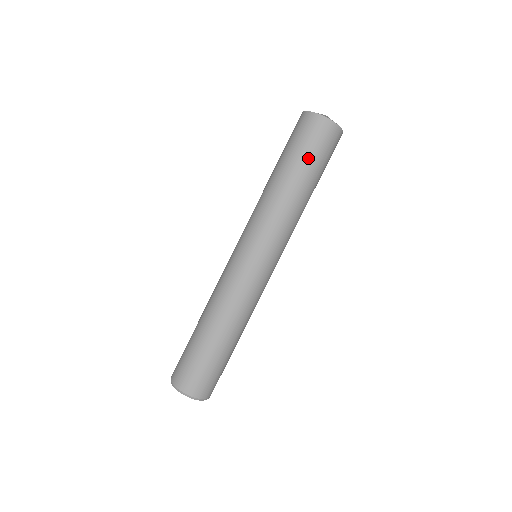
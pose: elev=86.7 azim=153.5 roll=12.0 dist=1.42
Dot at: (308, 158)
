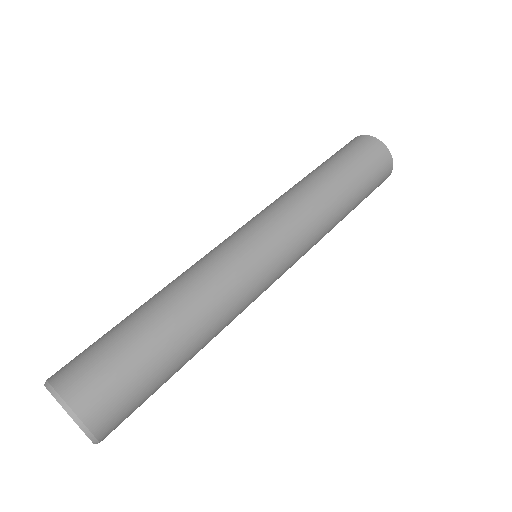
Dot at: (345, 160)
